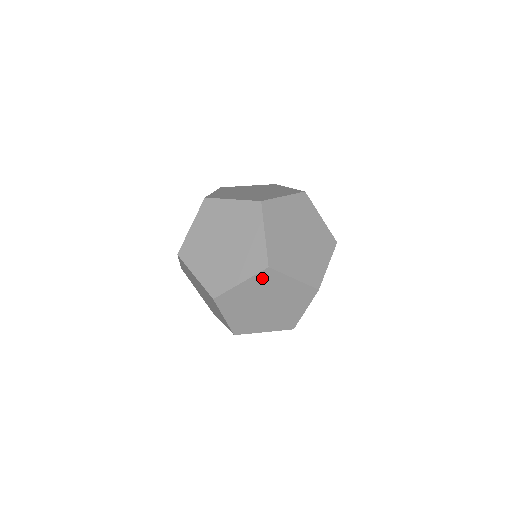
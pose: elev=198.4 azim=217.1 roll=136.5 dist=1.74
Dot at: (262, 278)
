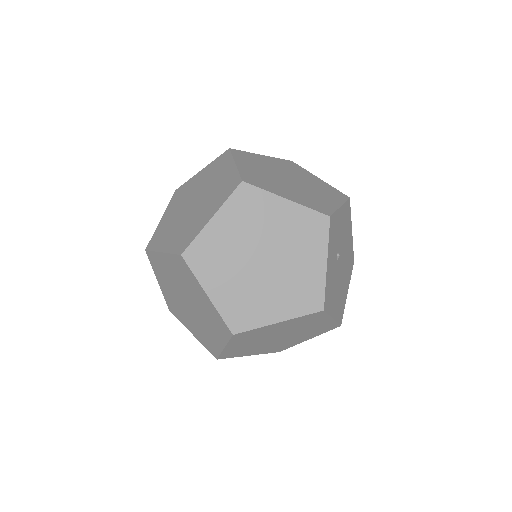
Dot at: (239, 204)
